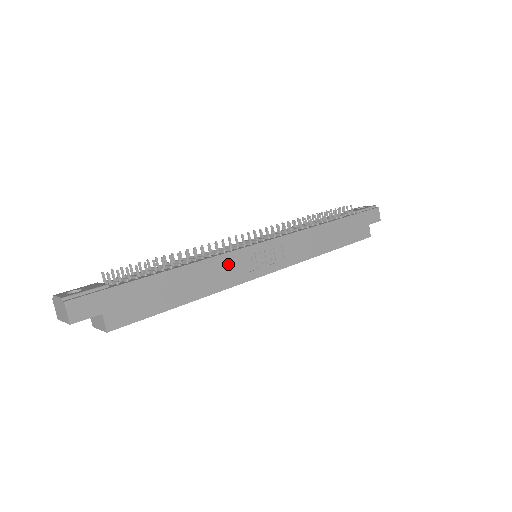
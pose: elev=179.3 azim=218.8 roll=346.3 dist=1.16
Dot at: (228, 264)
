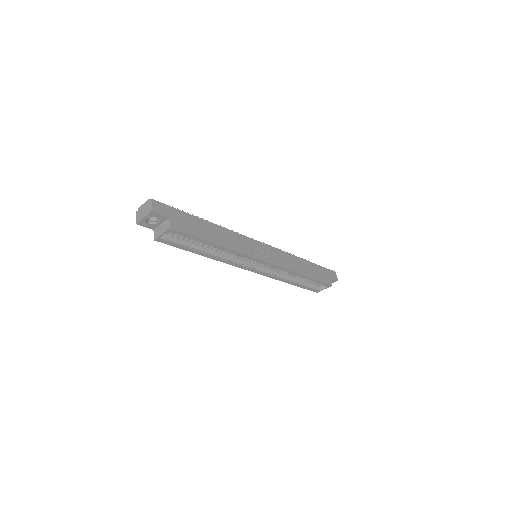
Dot at: (241, 240)
